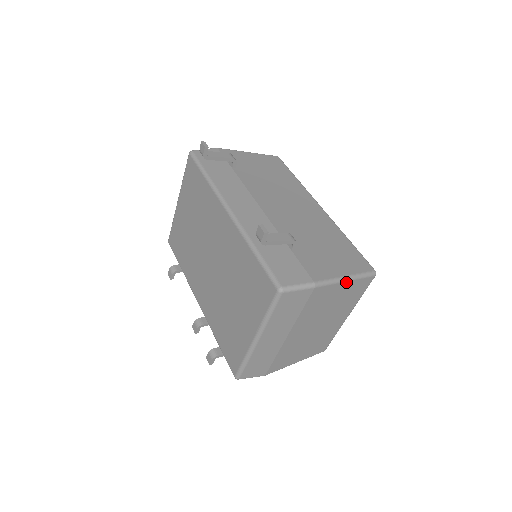
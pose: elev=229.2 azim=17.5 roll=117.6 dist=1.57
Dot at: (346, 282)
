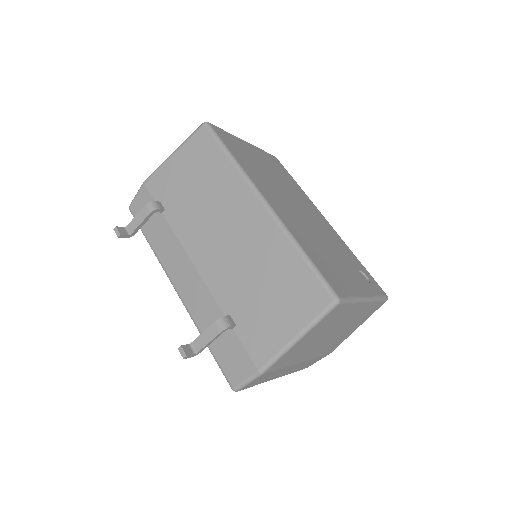
Dot at: (300, 340)
